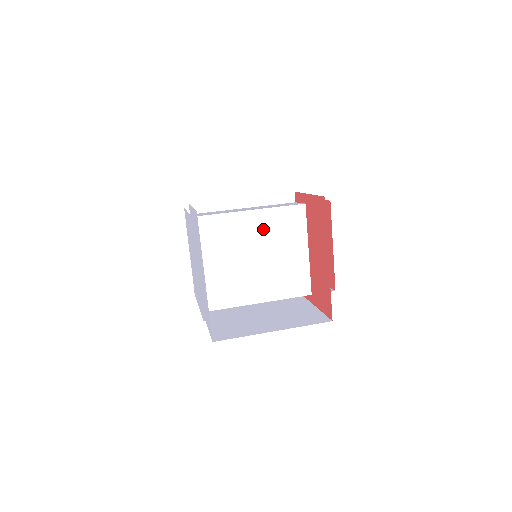
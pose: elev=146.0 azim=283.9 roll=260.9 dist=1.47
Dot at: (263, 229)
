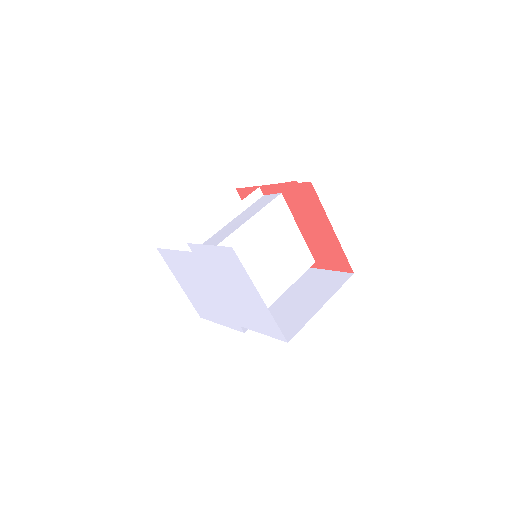
Dot at: (262, 231)
